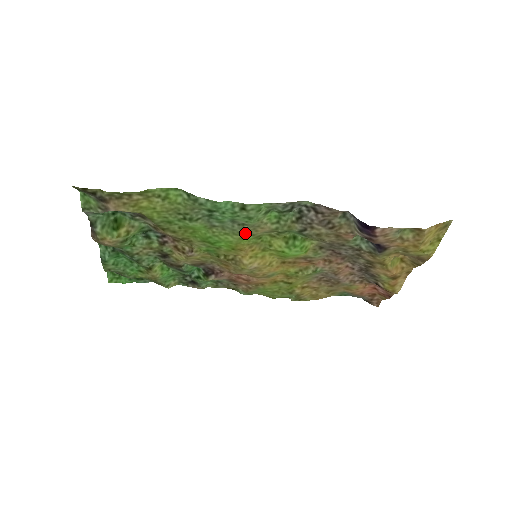
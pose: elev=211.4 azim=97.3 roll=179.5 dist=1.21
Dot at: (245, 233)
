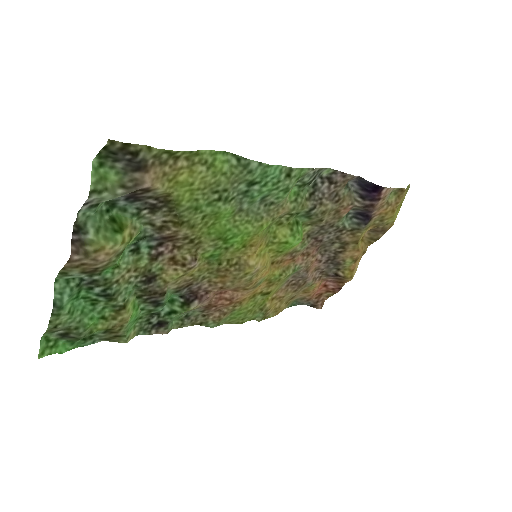
Dot at: (267, 217)
